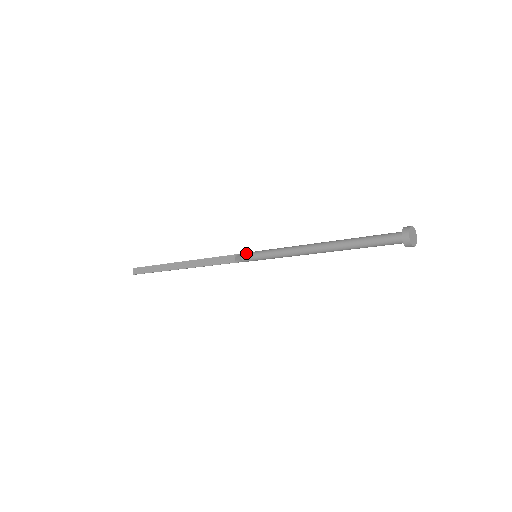
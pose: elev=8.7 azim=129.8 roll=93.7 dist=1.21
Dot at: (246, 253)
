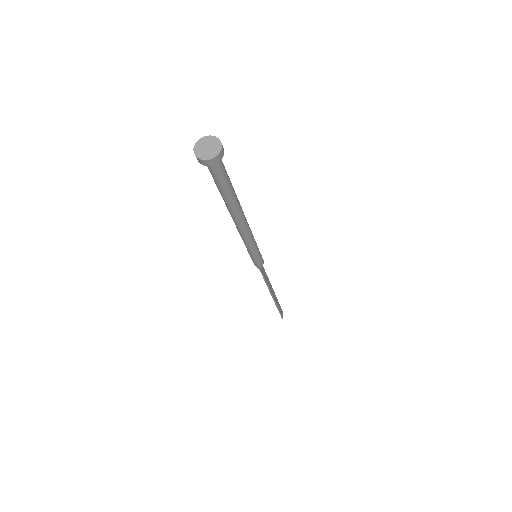
Dot at: occluded
